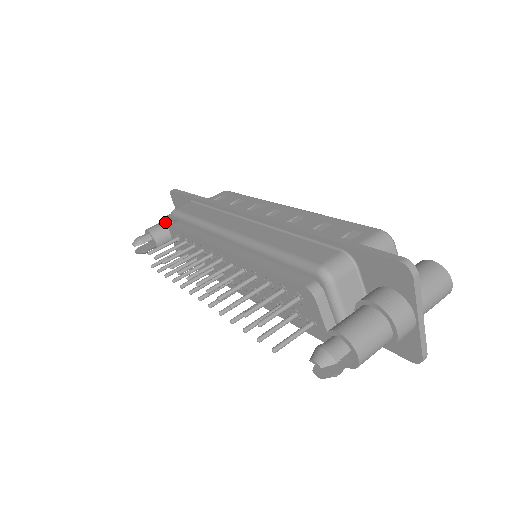
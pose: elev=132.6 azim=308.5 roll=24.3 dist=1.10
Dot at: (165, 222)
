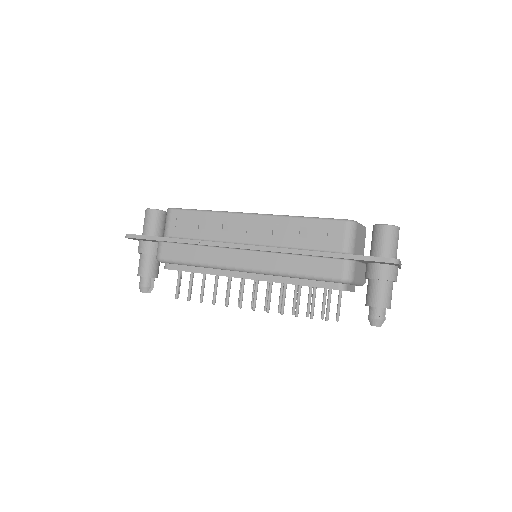
Dot at: (146, 260)
